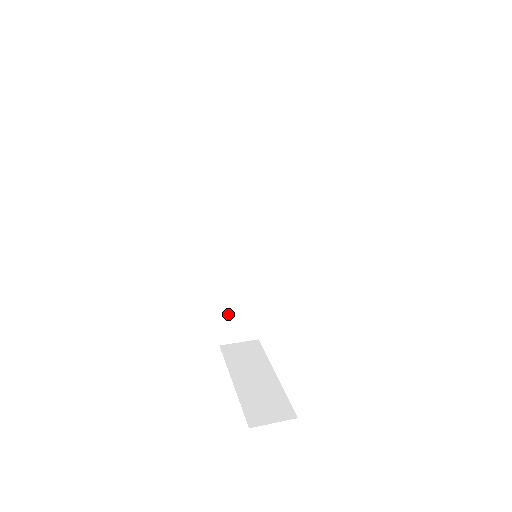
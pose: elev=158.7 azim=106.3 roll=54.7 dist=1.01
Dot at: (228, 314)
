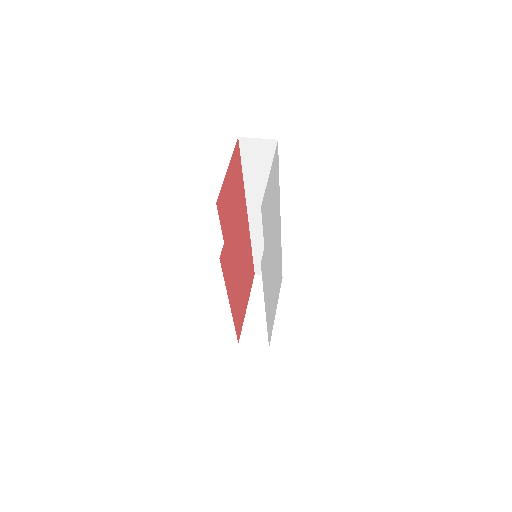
Dot at: (260, 260)
